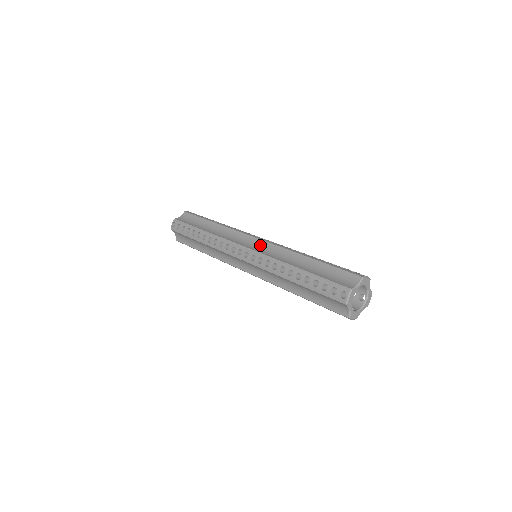
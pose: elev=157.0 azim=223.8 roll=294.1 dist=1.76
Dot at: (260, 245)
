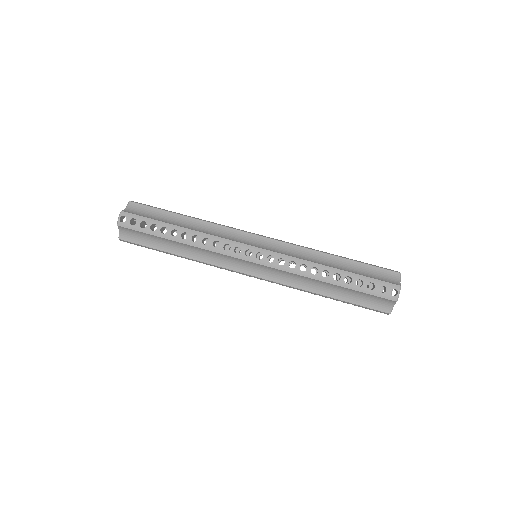
Dot at: (269, 244)
